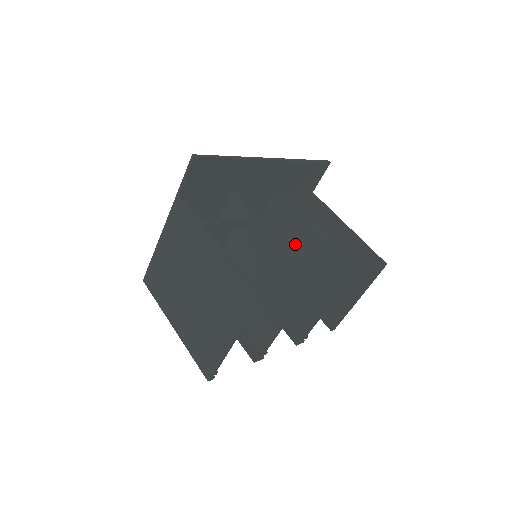
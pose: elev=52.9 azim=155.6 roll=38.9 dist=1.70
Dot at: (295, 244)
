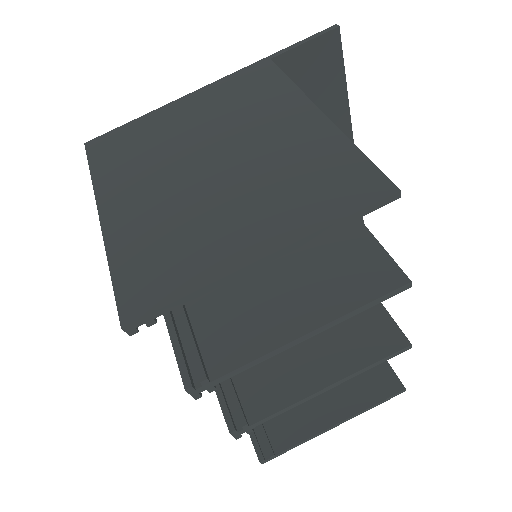
Dot at: occluded
